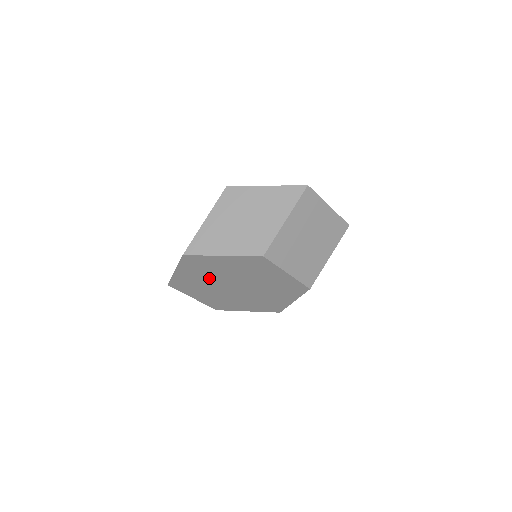
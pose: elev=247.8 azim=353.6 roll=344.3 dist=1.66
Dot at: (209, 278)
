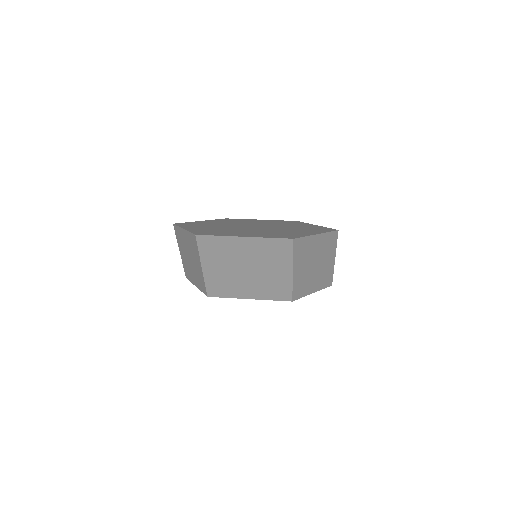
Dot at: occluded
